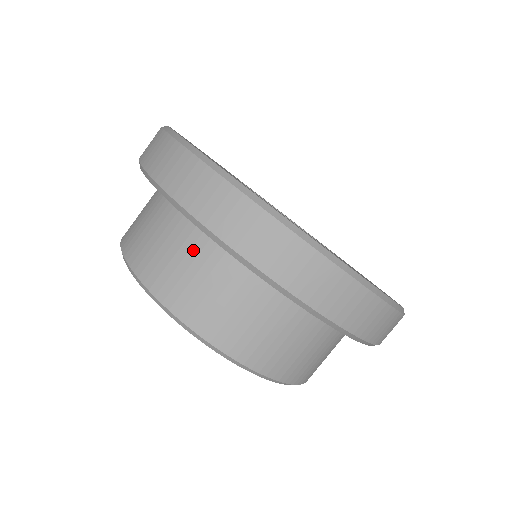
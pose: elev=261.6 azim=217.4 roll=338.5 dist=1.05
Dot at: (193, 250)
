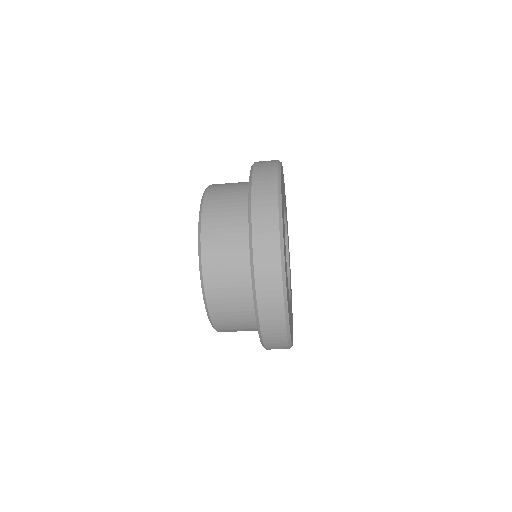
Dot at: (245, 319)
